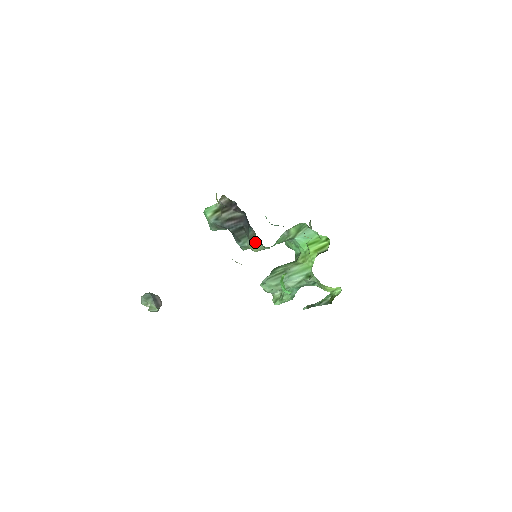
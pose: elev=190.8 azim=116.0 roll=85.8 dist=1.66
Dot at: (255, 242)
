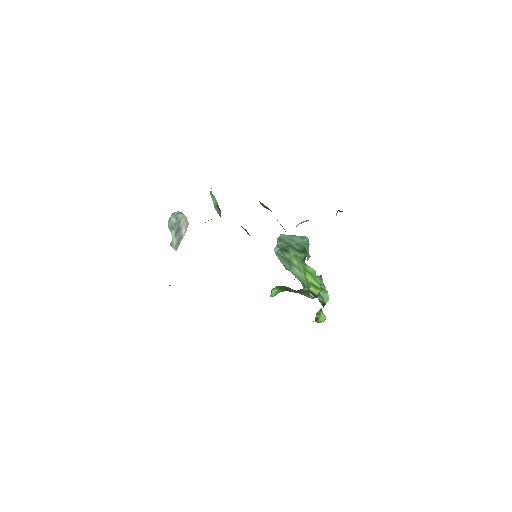
Dot at: occluded
